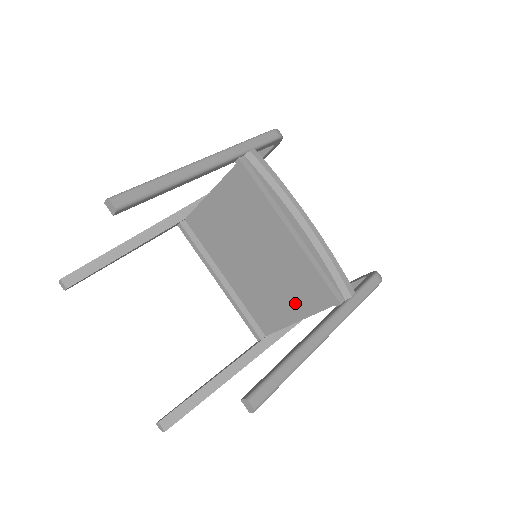
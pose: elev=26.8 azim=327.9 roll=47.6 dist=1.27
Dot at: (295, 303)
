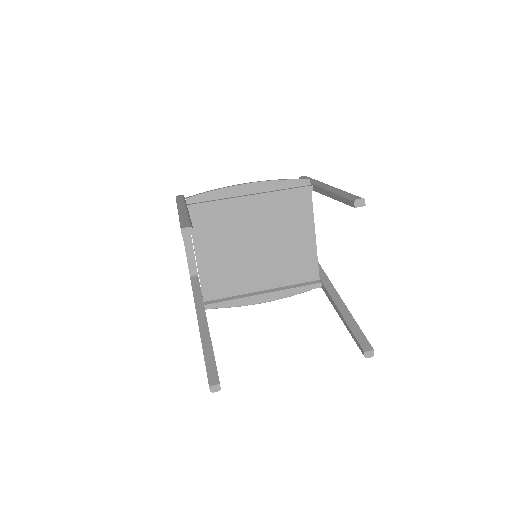
Dot at: (301, 230)
